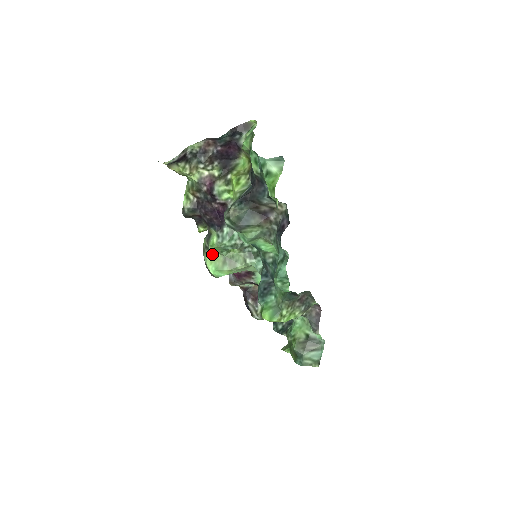
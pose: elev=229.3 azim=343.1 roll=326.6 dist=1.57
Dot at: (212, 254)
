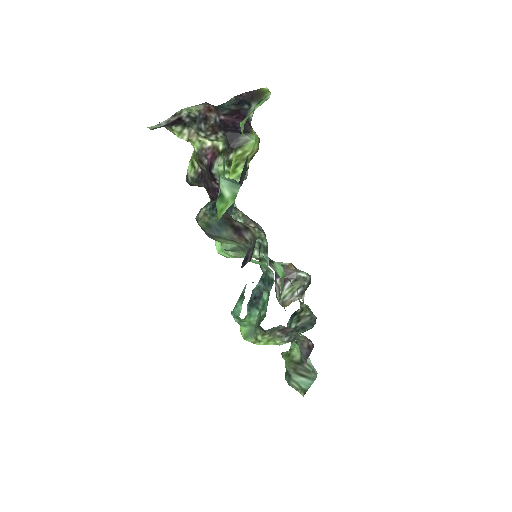
Dot at: occluded
